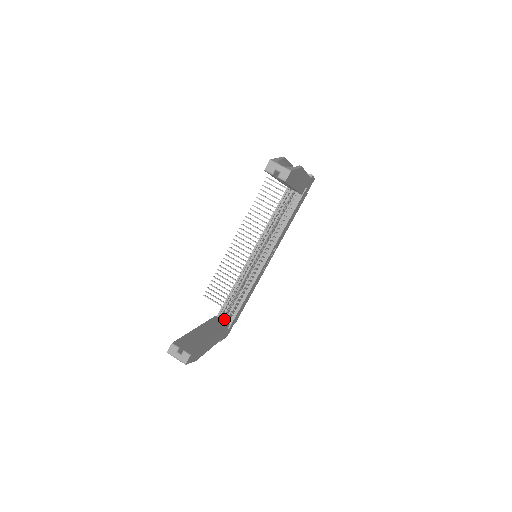
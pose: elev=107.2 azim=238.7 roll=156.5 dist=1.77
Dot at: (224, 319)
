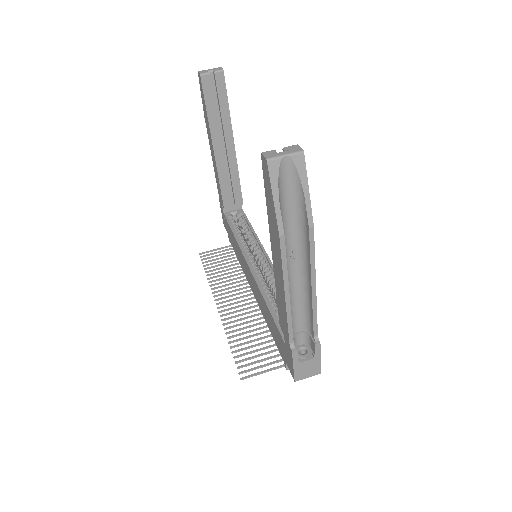
Dot at: occluded
